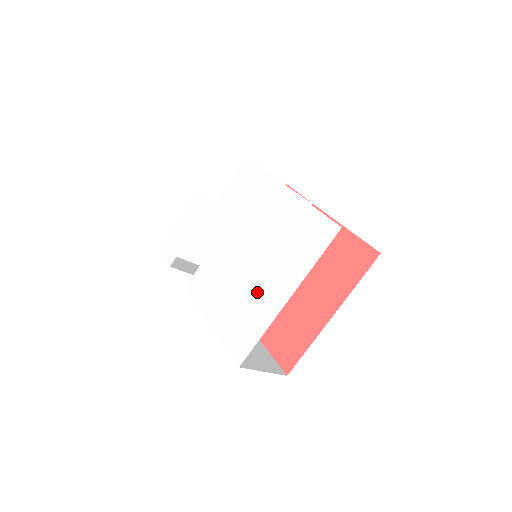
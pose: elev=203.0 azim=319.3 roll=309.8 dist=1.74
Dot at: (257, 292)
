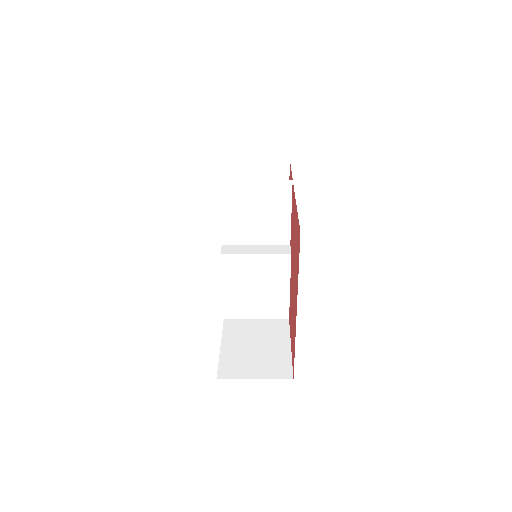
Dot at: occluded
